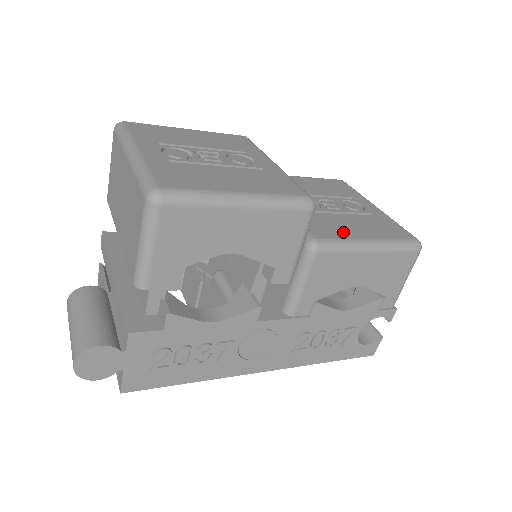
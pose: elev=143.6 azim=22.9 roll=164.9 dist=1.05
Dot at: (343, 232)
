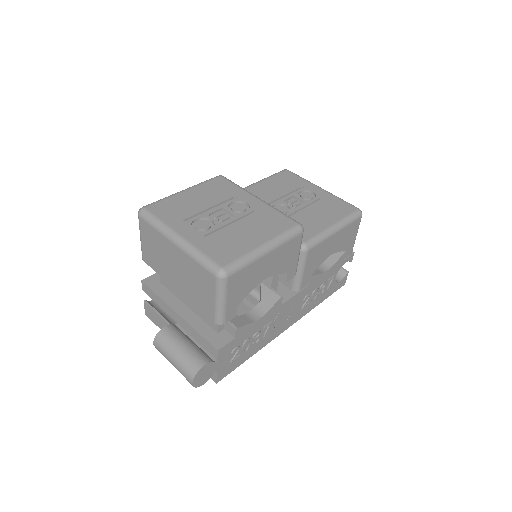
Dot at: (315, 227)
